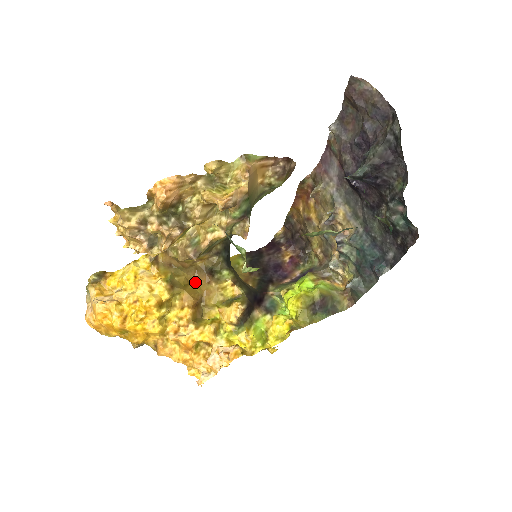
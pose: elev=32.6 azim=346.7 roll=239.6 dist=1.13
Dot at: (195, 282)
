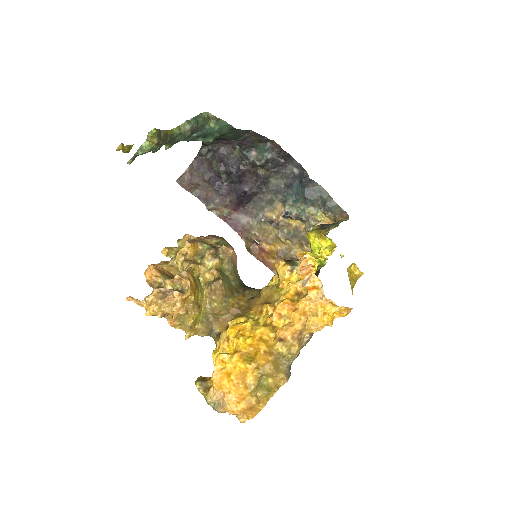
Dot at: occluded
